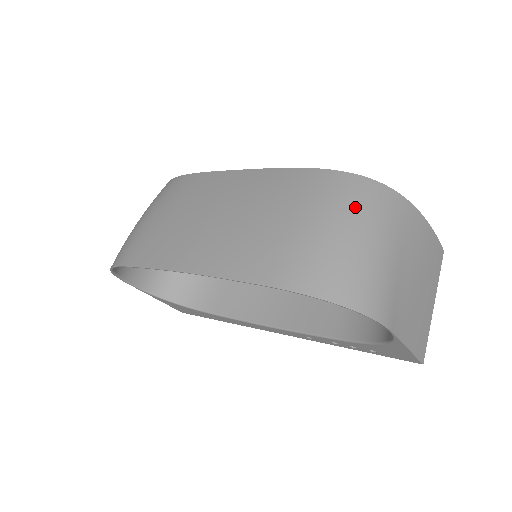
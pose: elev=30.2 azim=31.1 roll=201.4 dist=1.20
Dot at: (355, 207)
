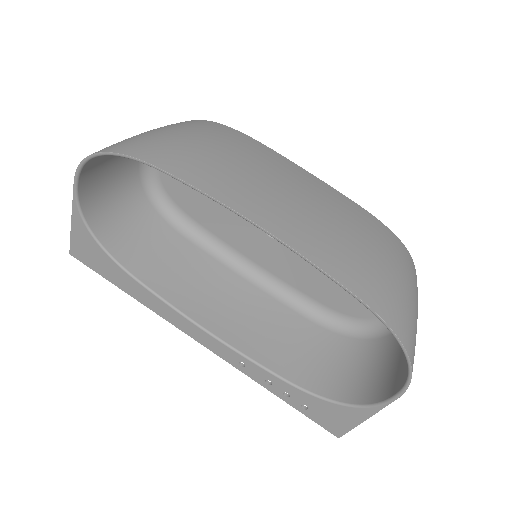
Dot at: (413, 278)
